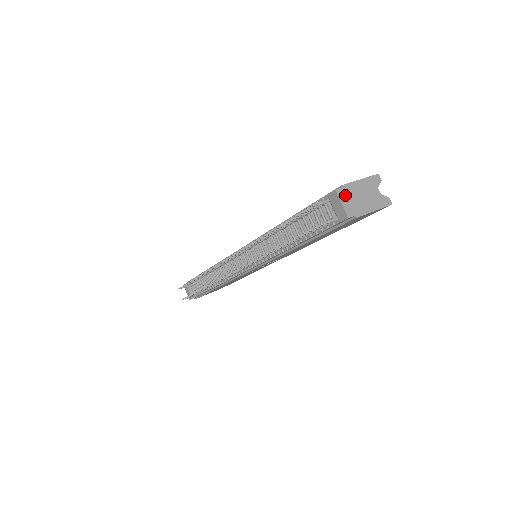
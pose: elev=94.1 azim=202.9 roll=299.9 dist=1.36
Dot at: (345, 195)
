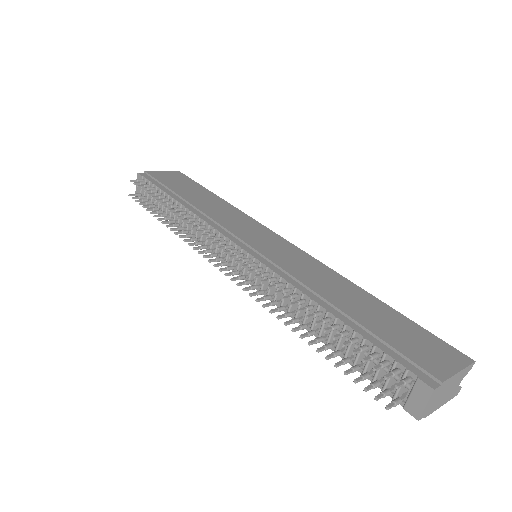
Dot at: (436, 394)
